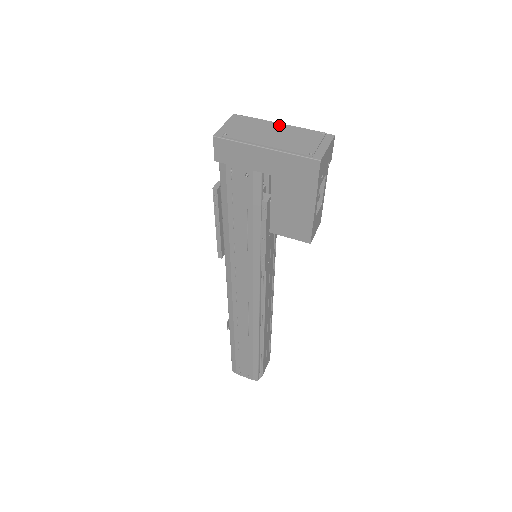
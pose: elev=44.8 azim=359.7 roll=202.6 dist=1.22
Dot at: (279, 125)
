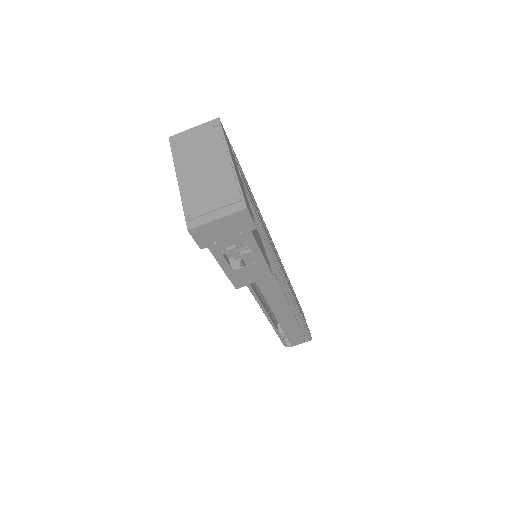
Dot at: (224, 159)
